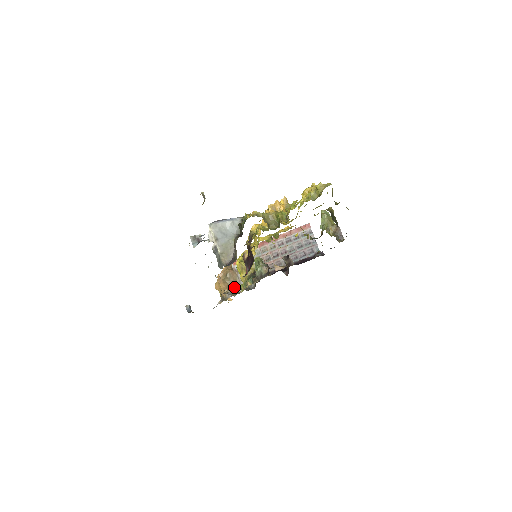
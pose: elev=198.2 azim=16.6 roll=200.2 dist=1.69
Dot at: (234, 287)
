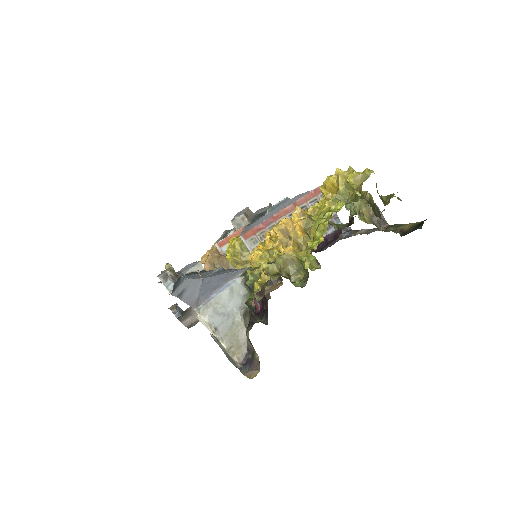
Dot at: occluded
